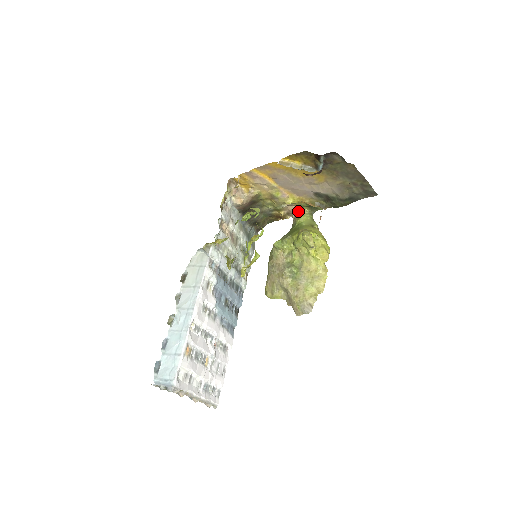
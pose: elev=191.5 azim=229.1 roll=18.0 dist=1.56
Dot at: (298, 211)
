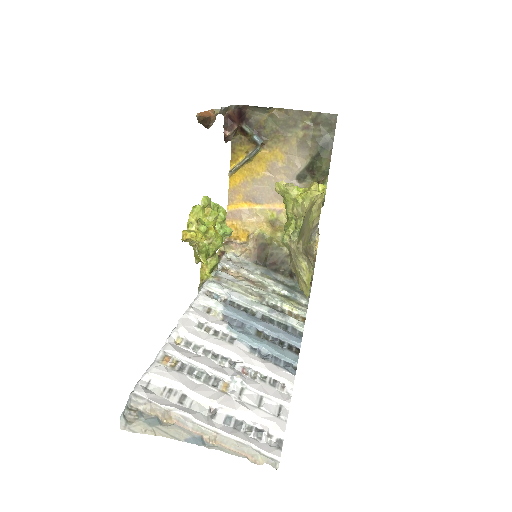
Dot at: occluded
